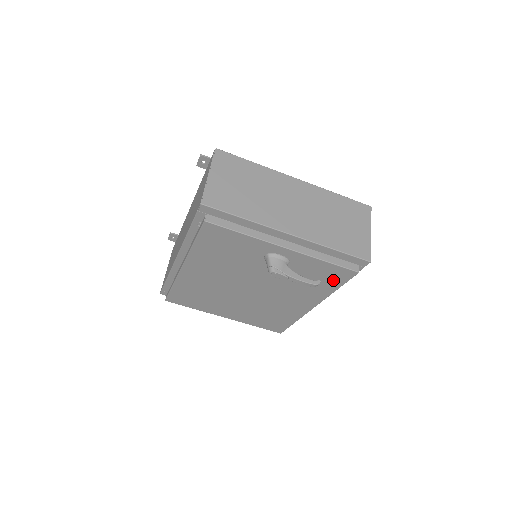
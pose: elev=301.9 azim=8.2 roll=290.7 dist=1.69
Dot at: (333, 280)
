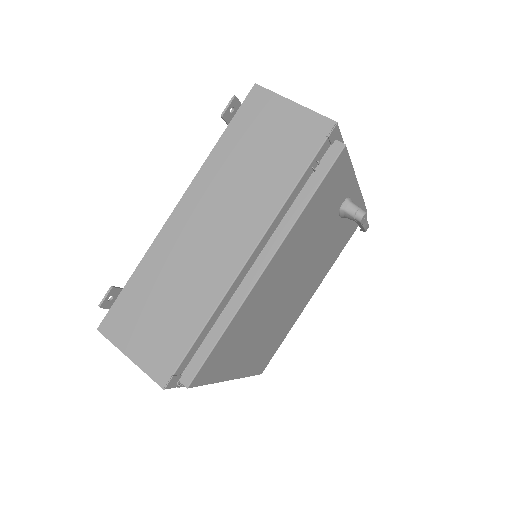
Dot at: (350, 232)
